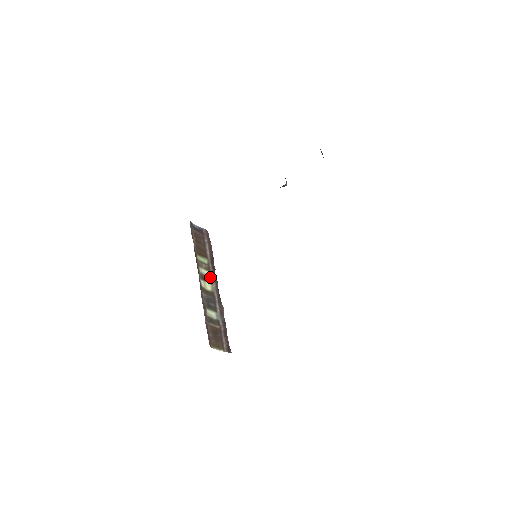
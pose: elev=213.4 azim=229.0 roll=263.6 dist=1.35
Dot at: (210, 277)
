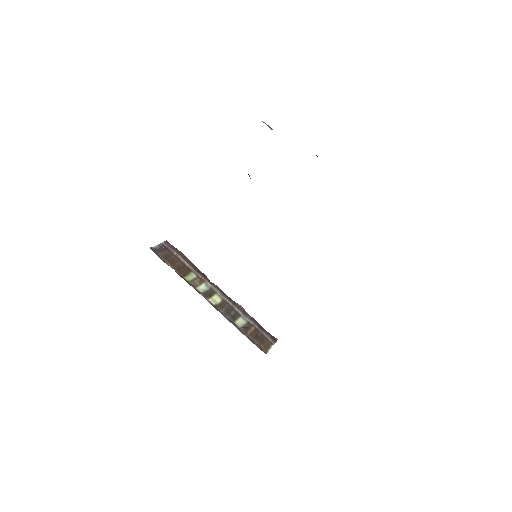
Dot at: (209, 288)
